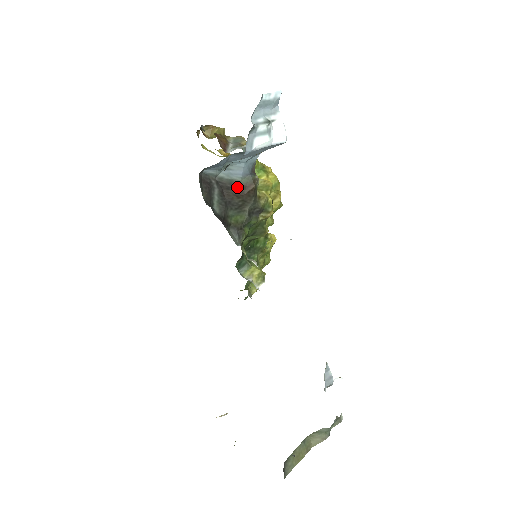
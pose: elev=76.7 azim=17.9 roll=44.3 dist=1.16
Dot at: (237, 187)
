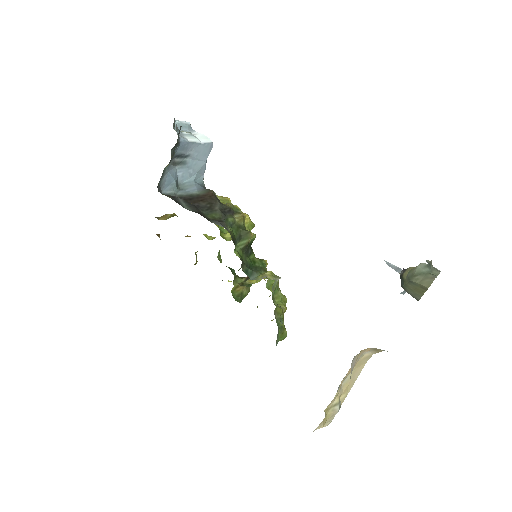
Dot at: (198, 197)
